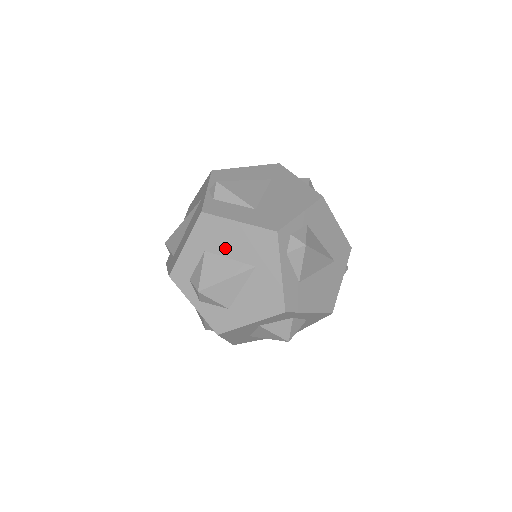
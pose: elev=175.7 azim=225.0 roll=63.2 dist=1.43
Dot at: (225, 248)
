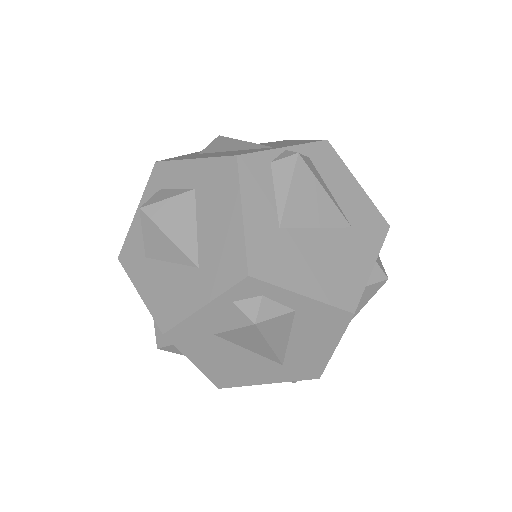
Dot at: (206, 214)
